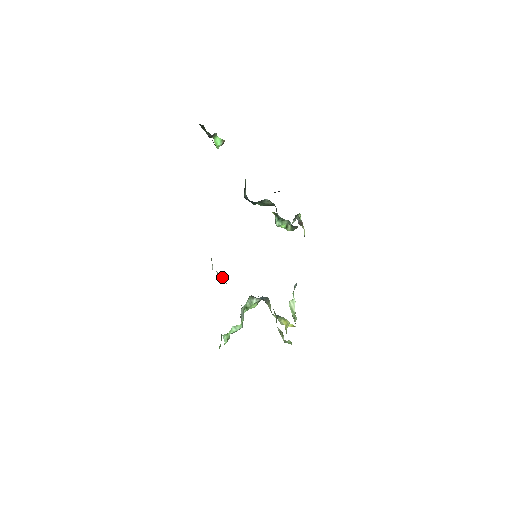
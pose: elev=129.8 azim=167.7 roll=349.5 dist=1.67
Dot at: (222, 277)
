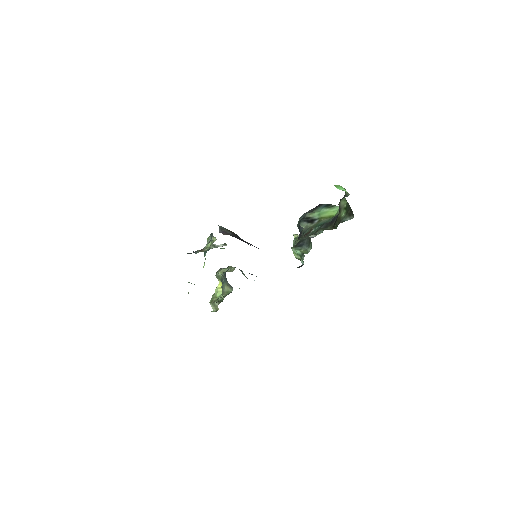
Dot at: occluded
